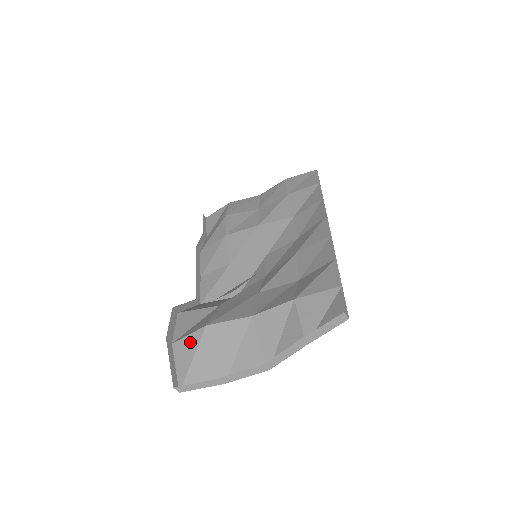
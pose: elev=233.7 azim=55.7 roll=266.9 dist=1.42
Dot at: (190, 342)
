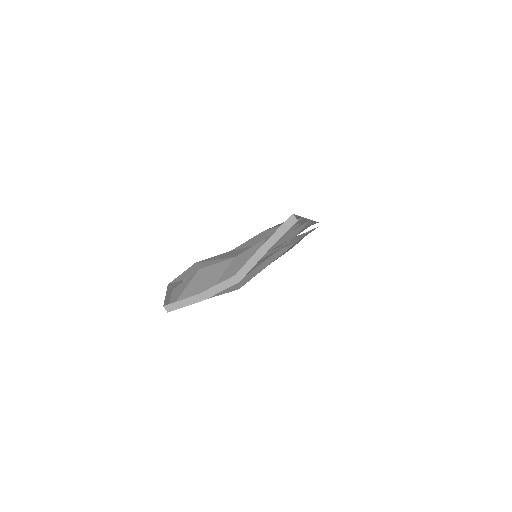
Dot at: (185, 283)
